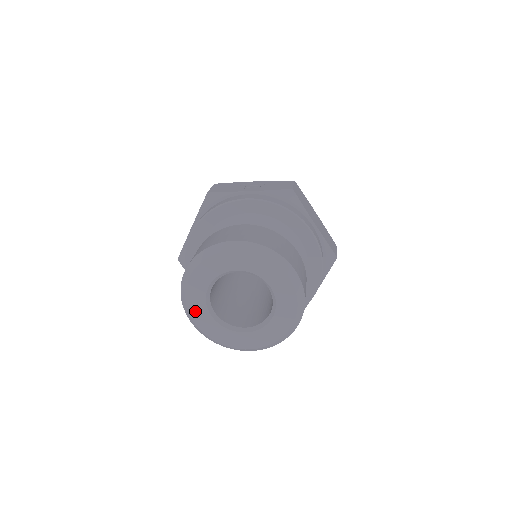
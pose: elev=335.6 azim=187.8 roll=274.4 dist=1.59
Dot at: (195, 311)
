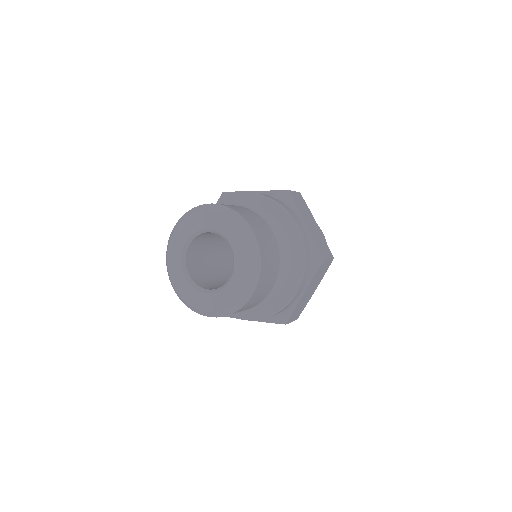
Dot at: (172, 268)
